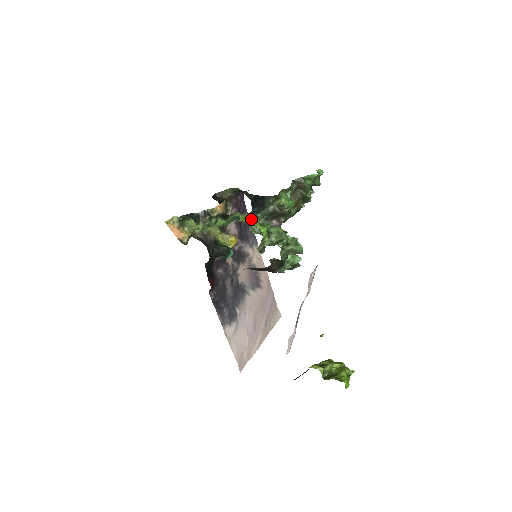
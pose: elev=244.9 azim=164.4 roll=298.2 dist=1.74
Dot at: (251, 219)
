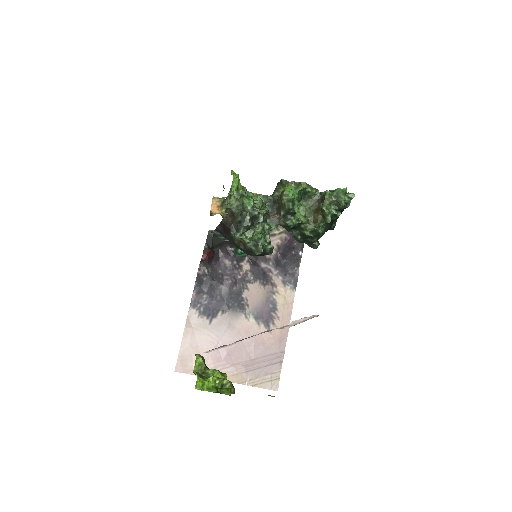
Dot at: (237, 174)
